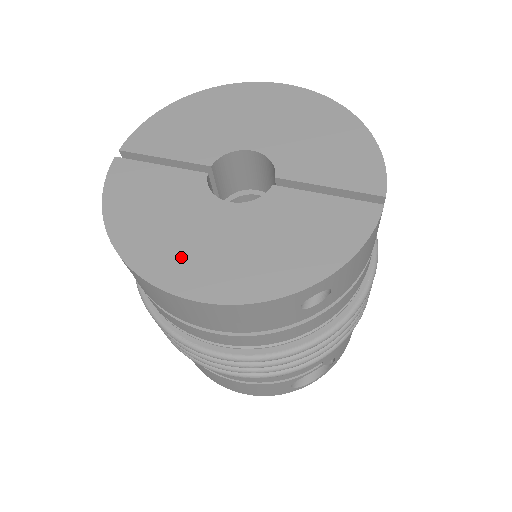
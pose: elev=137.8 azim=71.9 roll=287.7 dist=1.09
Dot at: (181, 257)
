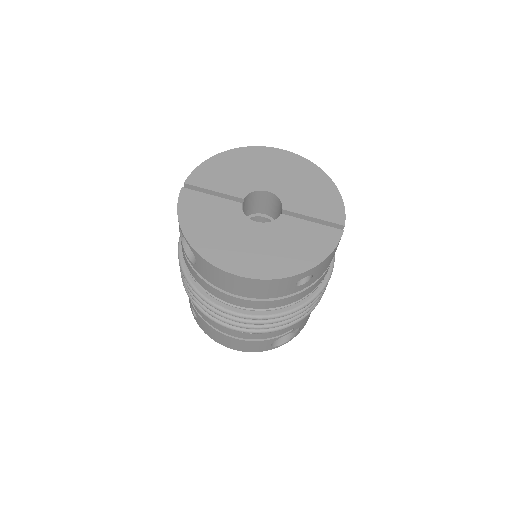
Dot at: (230, 252)
